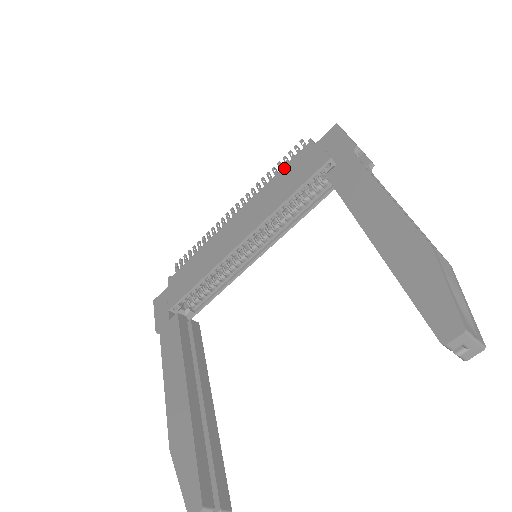
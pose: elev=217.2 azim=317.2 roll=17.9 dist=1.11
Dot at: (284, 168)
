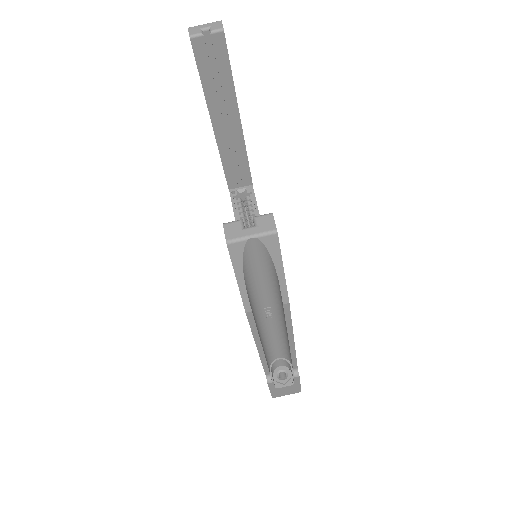
Dot at: occluded
